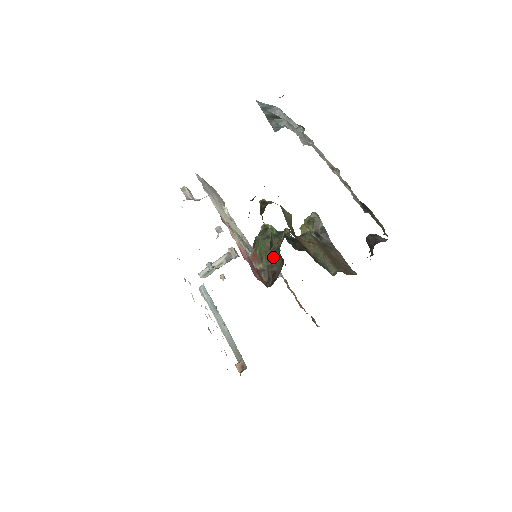
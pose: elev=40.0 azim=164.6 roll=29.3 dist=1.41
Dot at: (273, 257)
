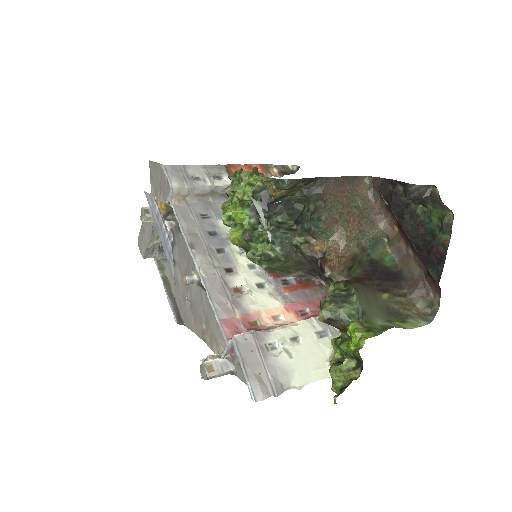
Dot at: (304, 267)
